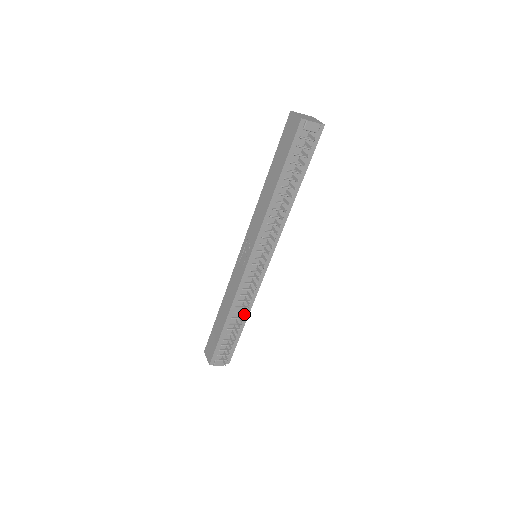
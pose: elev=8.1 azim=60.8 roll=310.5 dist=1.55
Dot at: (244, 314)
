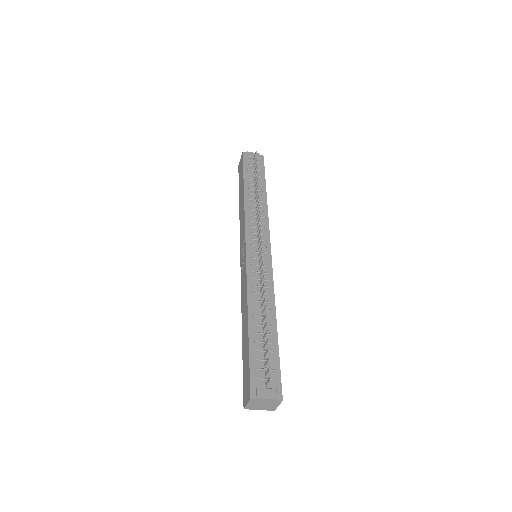
Dot at: (264, 299)
